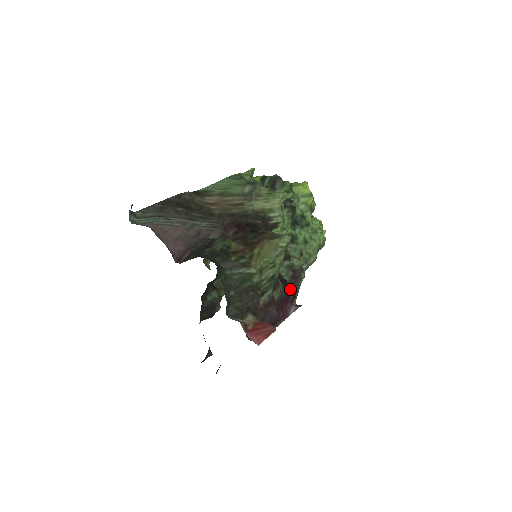
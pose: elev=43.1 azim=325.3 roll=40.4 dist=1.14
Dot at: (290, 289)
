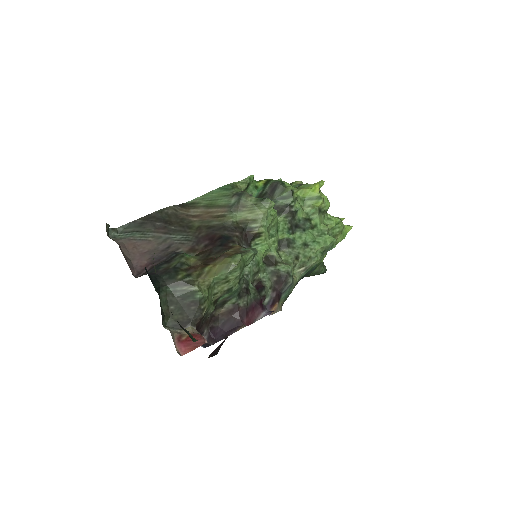
Dot at: (264, 296)
